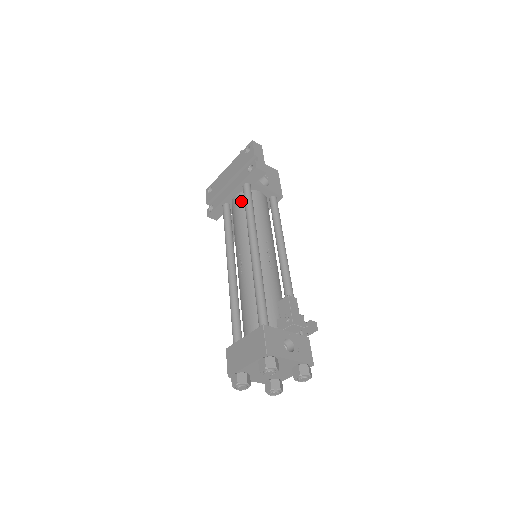
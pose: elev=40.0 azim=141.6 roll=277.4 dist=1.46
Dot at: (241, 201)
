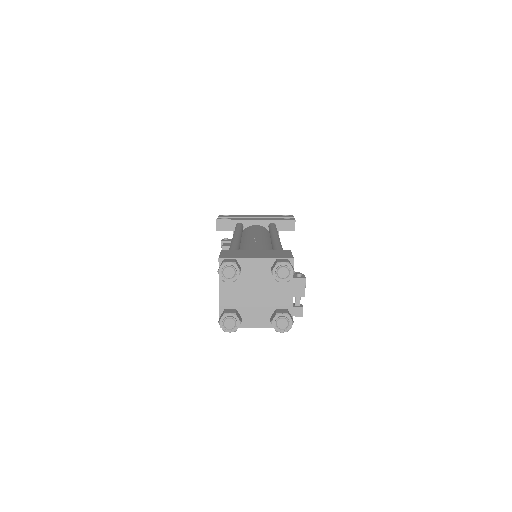
Dot at: (263, 228)
